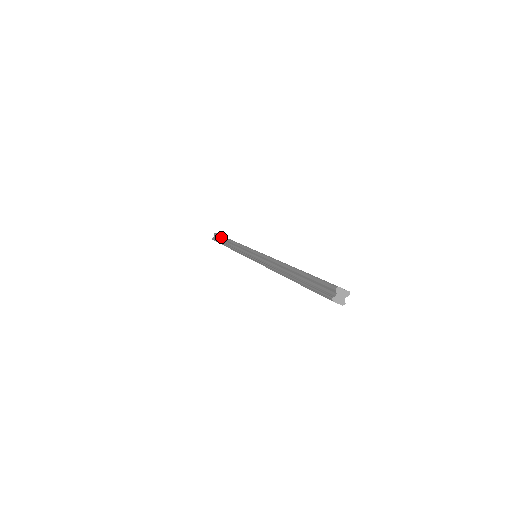
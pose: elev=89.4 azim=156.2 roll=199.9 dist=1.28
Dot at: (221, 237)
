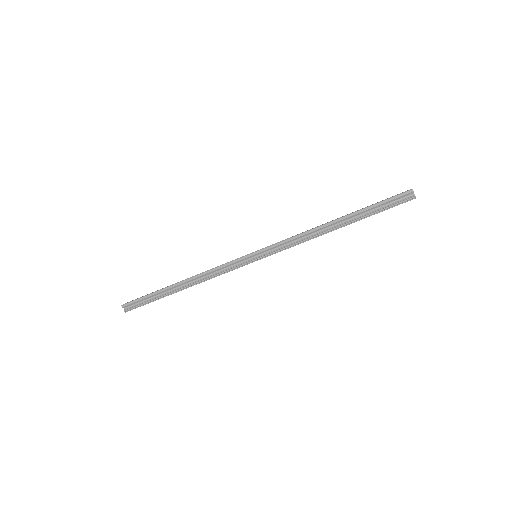
Dot at: (152, 294)
